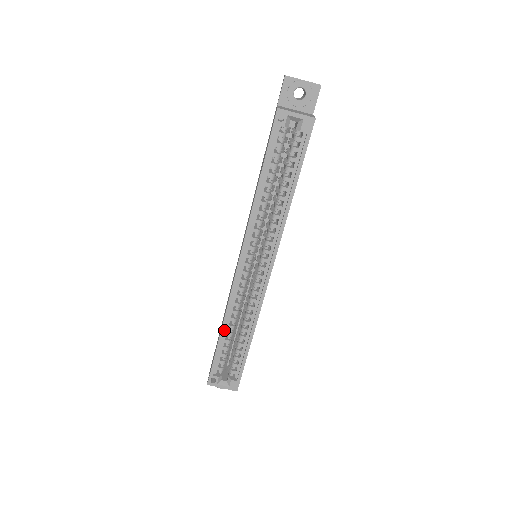
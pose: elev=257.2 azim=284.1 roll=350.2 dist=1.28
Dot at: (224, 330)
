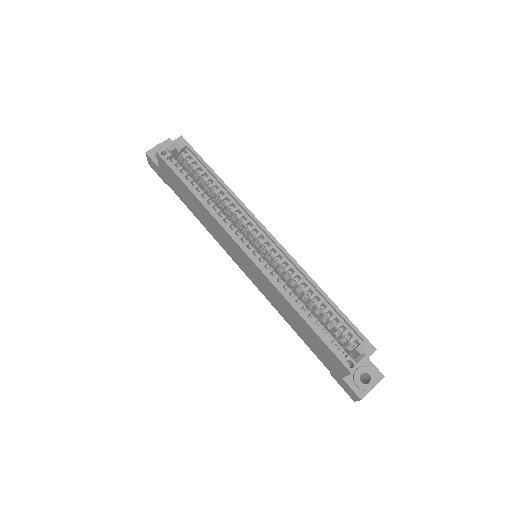
Dot at: (300, 311)
